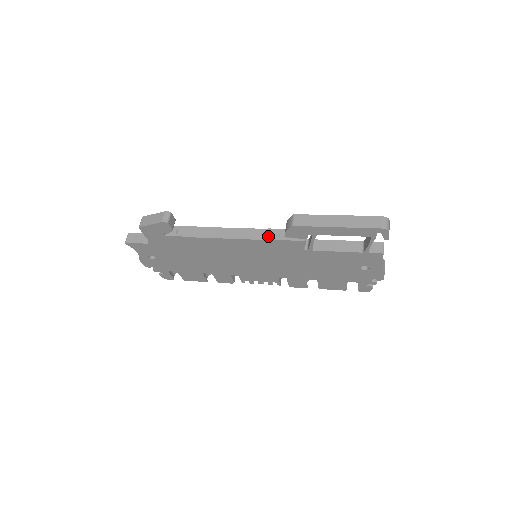
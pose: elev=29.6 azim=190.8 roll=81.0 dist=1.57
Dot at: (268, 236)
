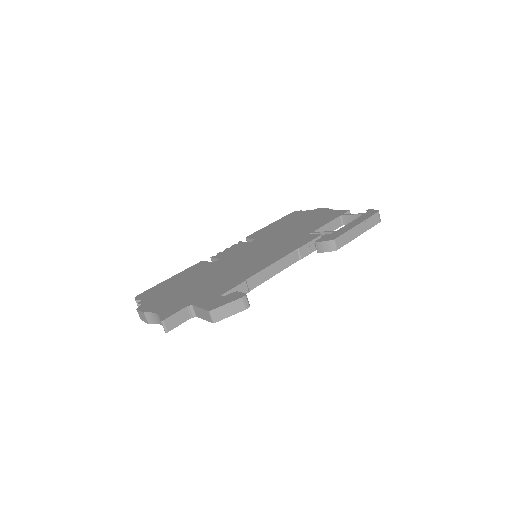
Dot at: (301, 256)
